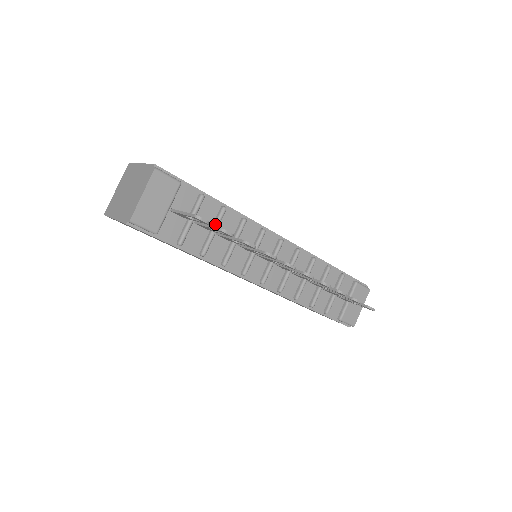
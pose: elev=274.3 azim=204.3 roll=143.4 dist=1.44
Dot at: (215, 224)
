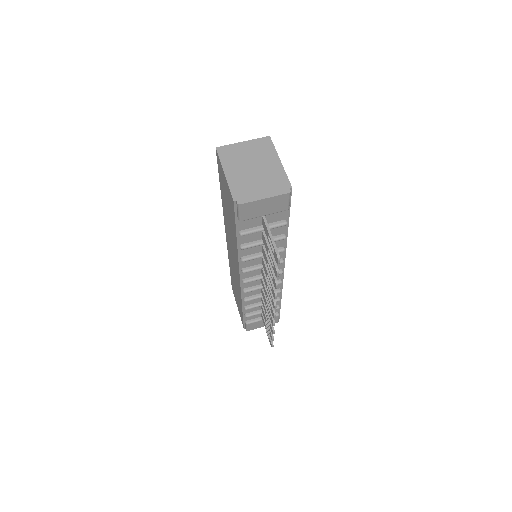
Dot at: occluded
